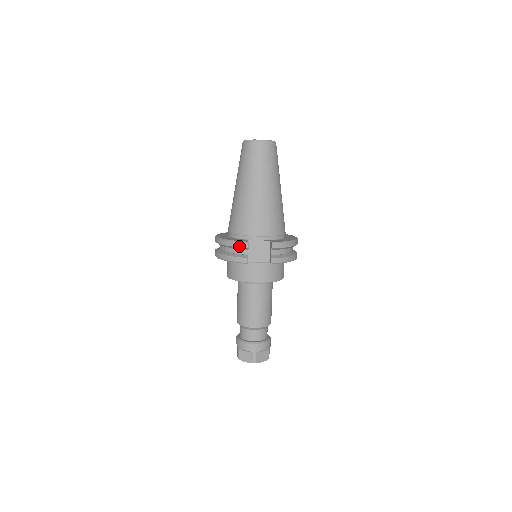
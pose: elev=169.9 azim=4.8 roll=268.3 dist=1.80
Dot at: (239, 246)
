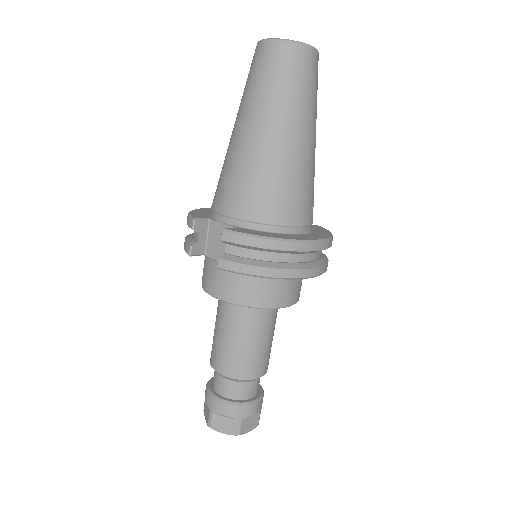
Dot at: (188, 223)
